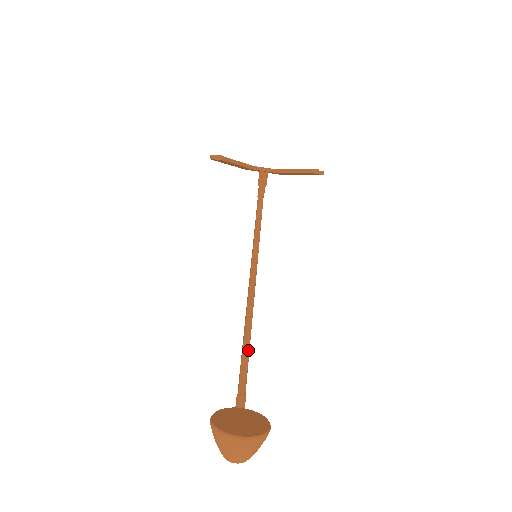
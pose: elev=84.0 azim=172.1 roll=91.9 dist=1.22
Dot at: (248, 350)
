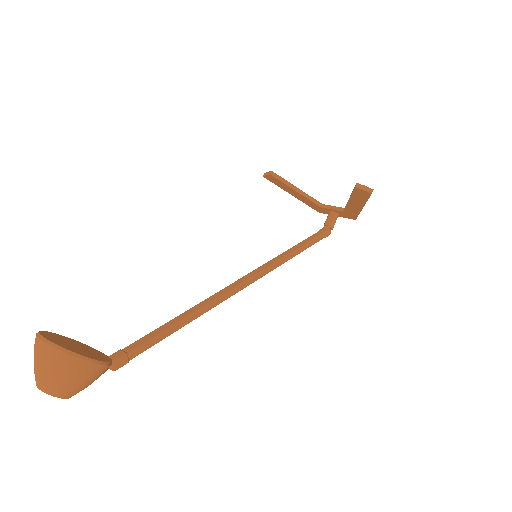
Dot at: (174, 323)
